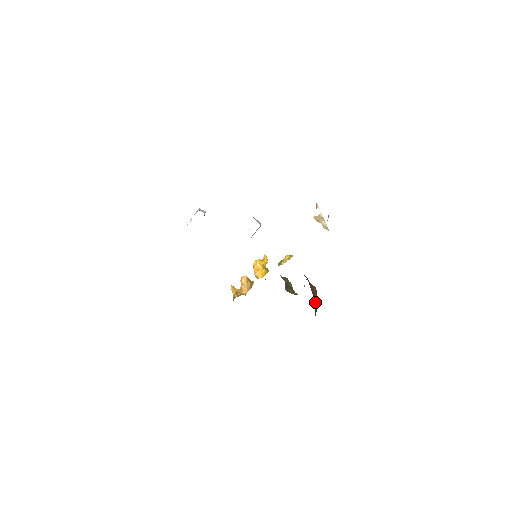
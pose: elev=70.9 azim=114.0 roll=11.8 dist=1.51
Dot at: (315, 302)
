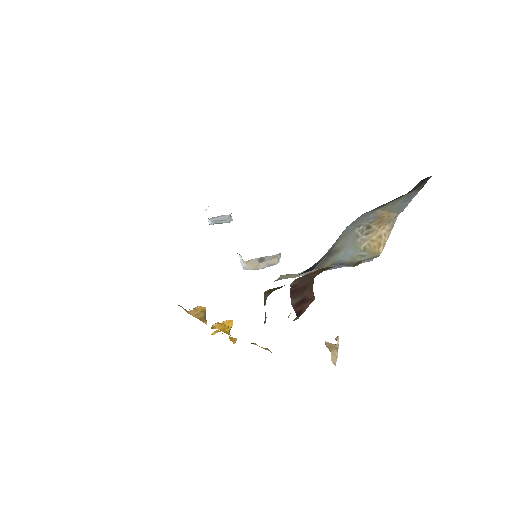
Dot at: (306, 297)
